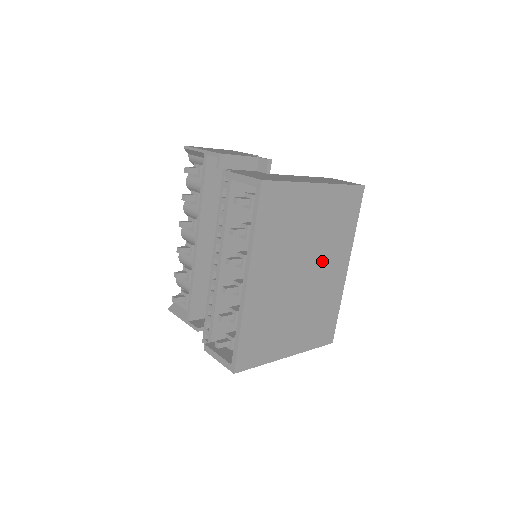
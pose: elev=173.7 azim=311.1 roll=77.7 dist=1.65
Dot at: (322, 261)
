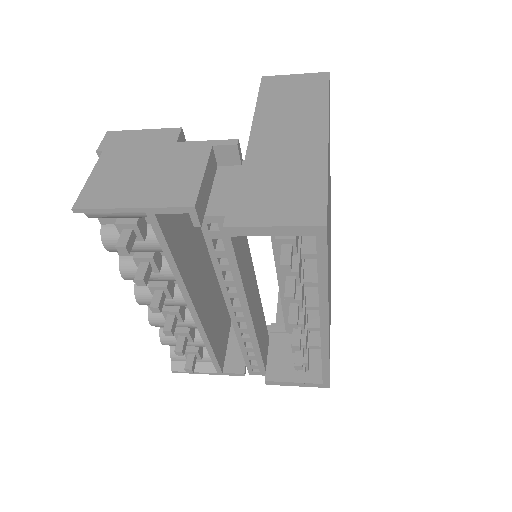
Dot at: occluded
